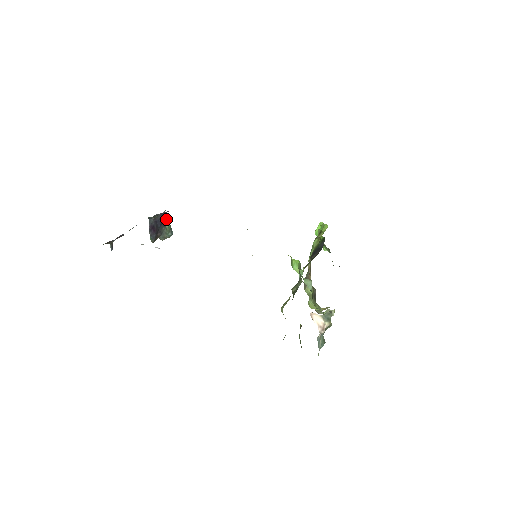
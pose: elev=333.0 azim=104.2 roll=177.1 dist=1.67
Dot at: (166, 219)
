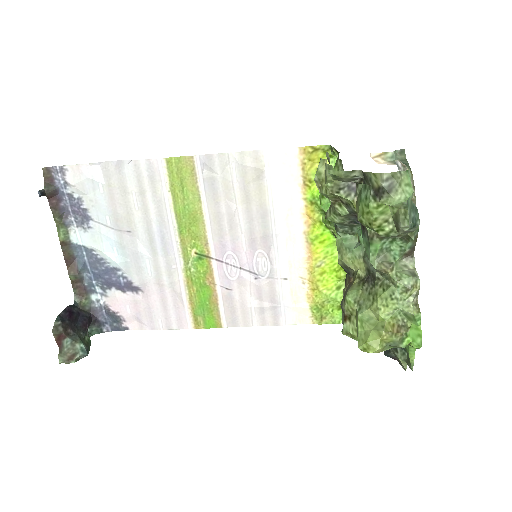
Dot at: (89, 339)
